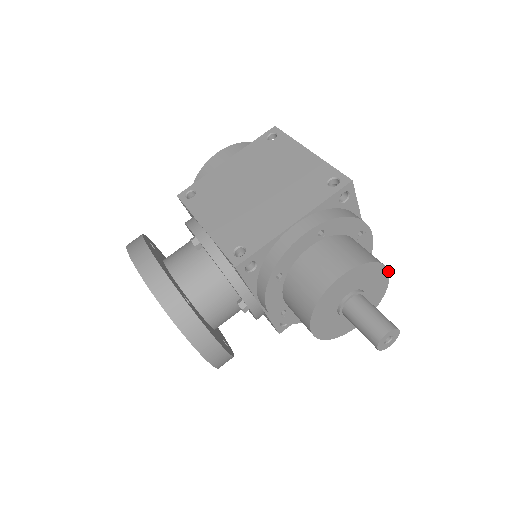
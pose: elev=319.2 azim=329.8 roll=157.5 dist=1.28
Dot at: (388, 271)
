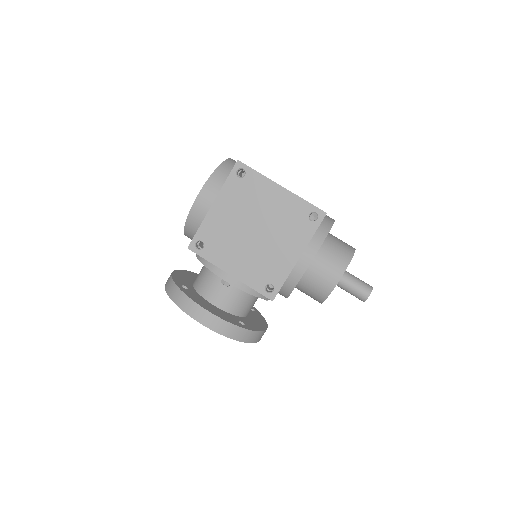
Dot at: (355, 249)
